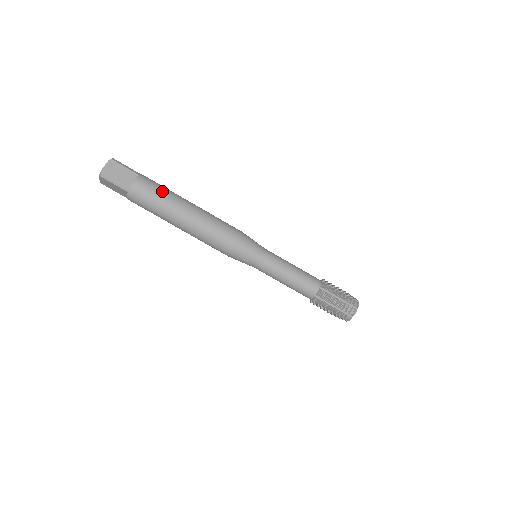
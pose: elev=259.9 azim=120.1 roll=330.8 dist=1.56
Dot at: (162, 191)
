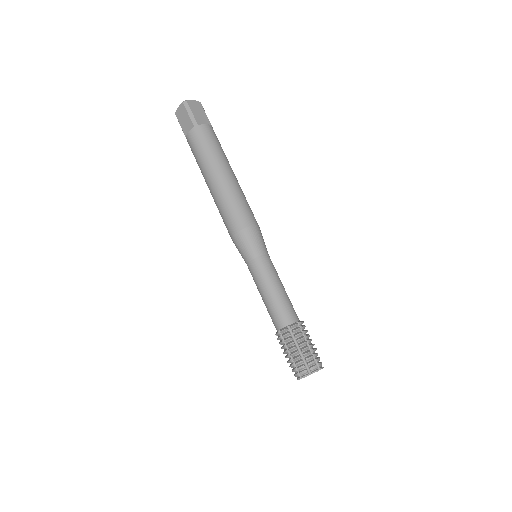
Dot at: (221, 148)
